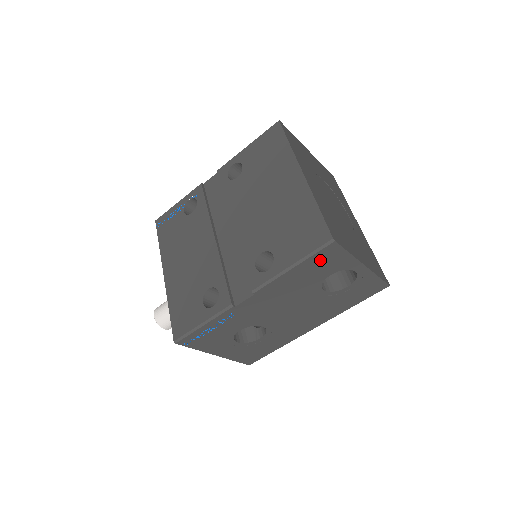
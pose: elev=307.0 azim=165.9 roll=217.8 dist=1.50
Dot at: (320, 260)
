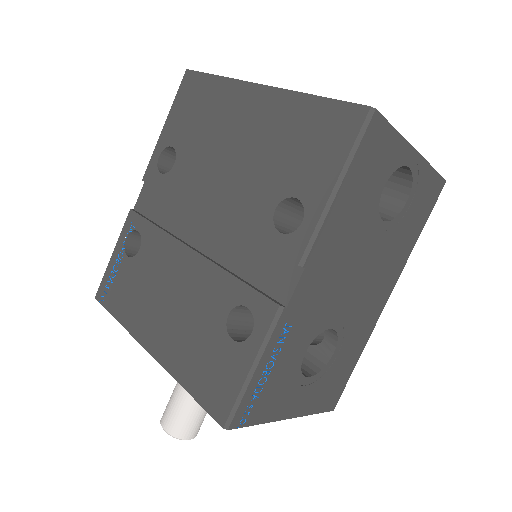
Dot at: (367, 158)
